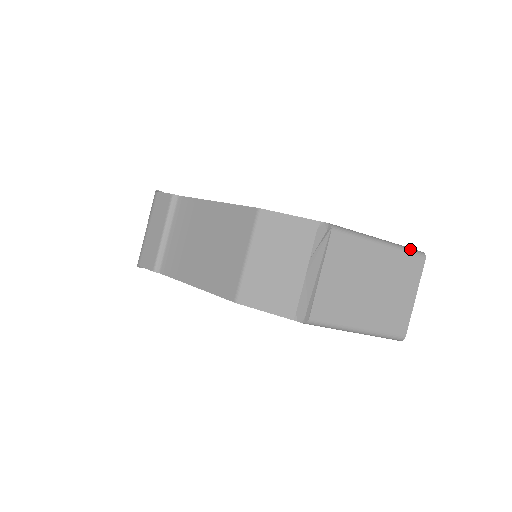
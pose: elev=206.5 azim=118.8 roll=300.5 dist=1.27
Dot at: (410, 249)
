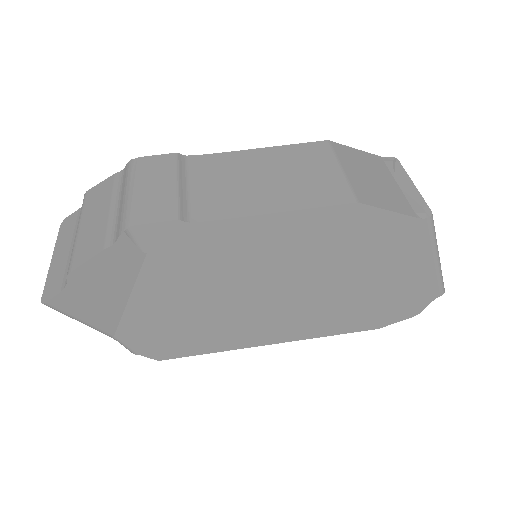
Dot at: occluded
